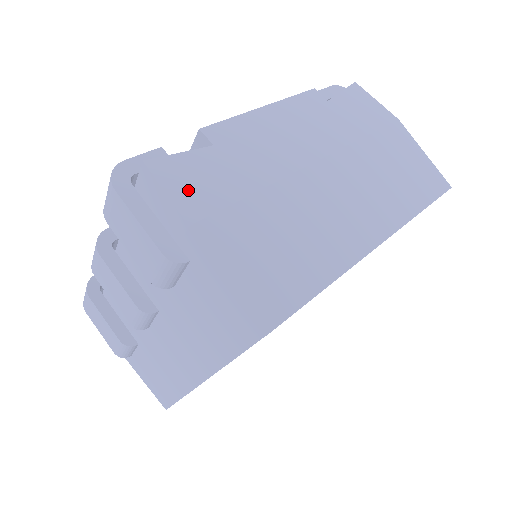
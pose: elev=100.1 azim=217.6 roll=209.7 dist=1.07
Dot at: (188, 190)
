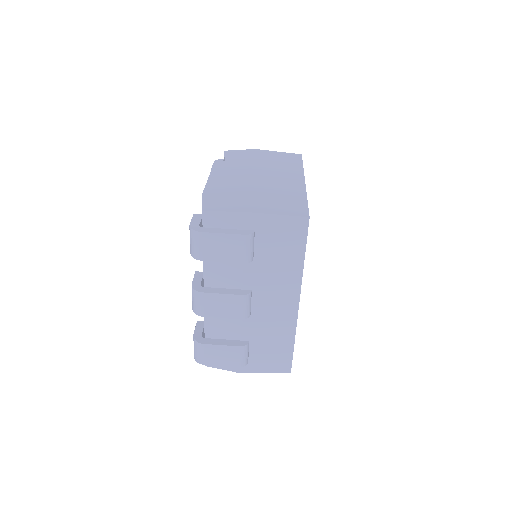
Dot at: (229, 206)
